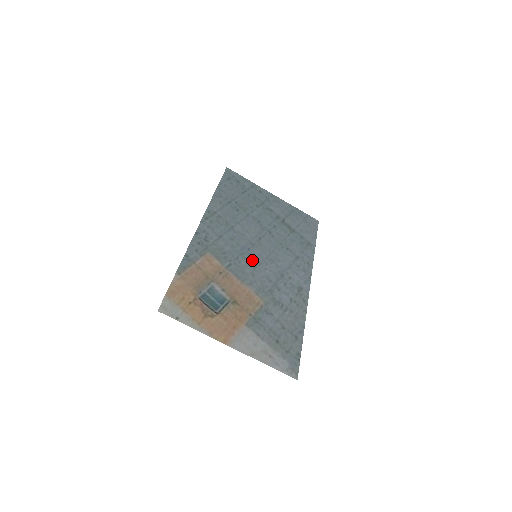
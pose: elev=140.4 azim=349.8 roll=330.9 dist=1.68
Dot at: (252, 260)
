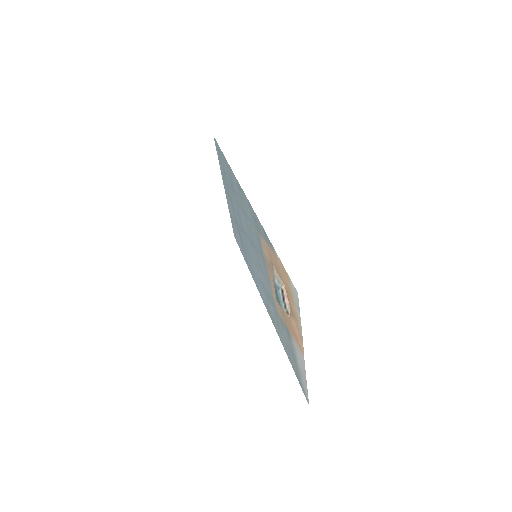
Dot at: occluded
